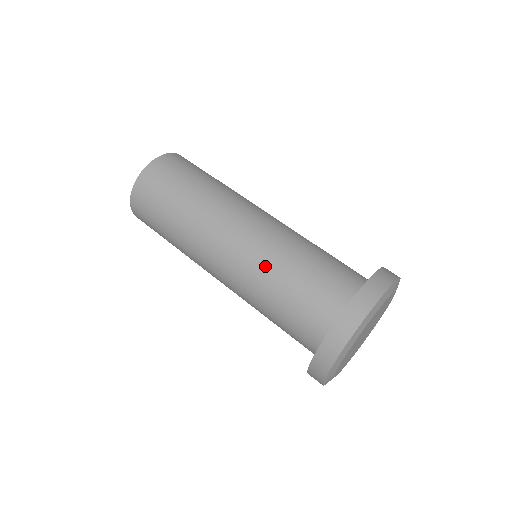
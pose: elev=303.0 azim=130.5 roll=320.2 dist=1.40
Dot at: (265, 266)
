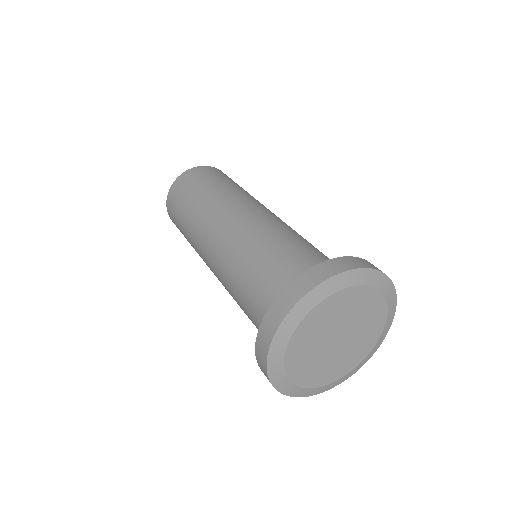
Dot at: (229, 280)
